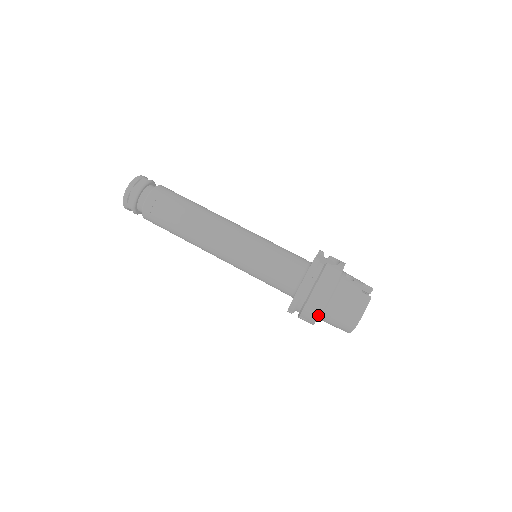
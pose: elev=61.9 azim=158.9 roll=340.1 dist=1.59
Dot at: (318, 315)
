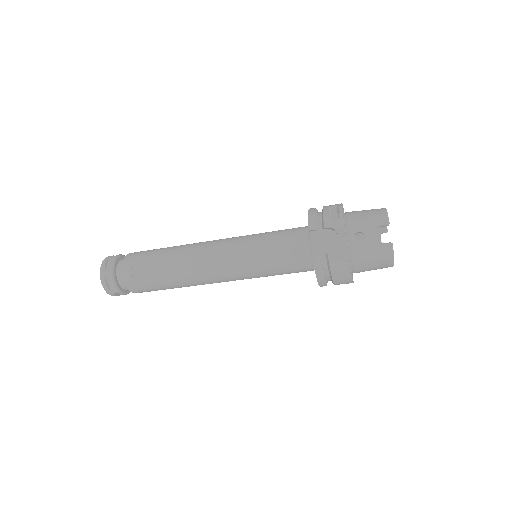
Dot at: occluded
